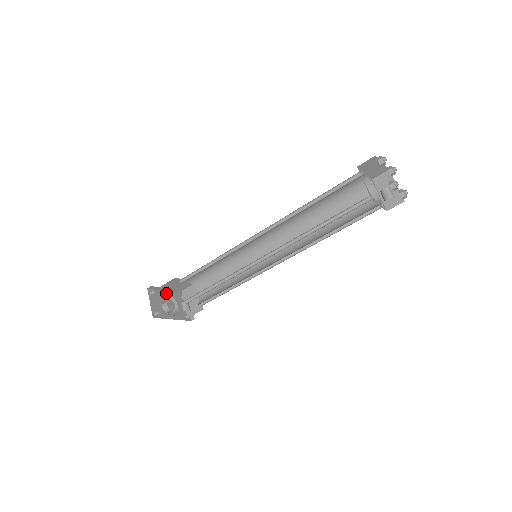
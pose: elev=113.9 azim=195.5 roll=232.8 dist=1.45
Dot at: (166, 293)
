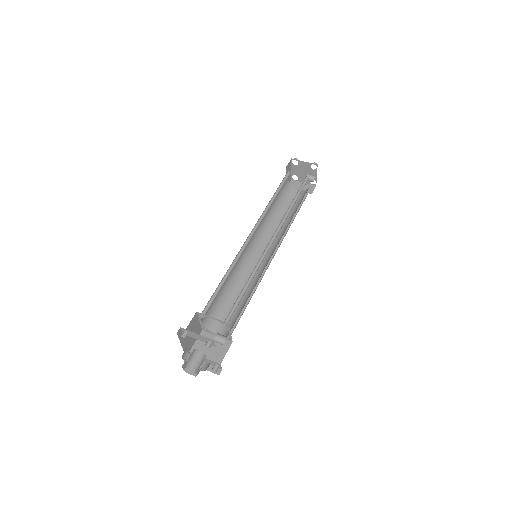
Dot at: occluded
